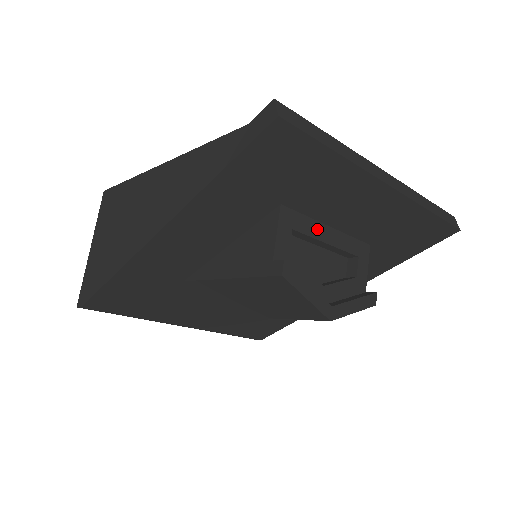
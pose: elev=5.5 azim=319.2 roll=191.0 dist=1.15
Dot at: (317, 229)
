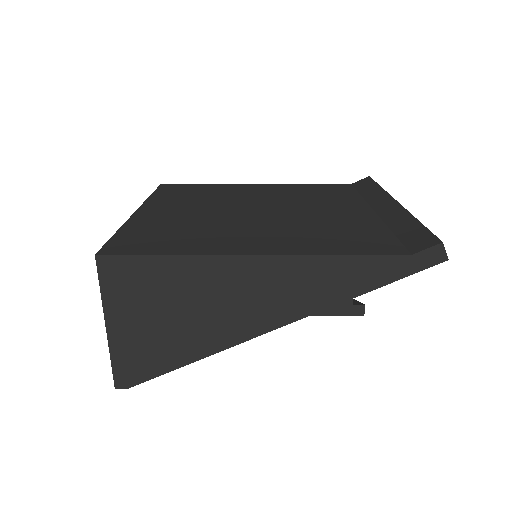
Dot at: occluded
